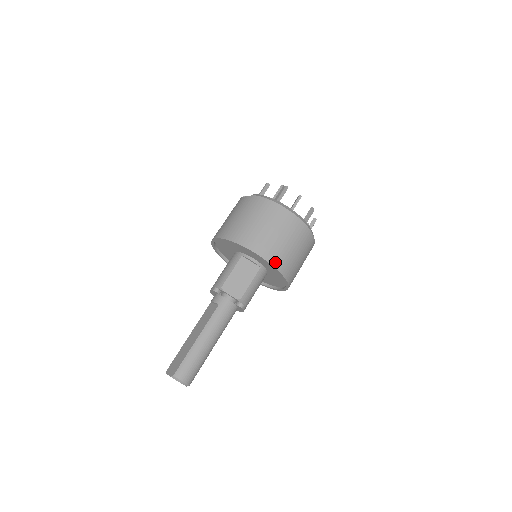
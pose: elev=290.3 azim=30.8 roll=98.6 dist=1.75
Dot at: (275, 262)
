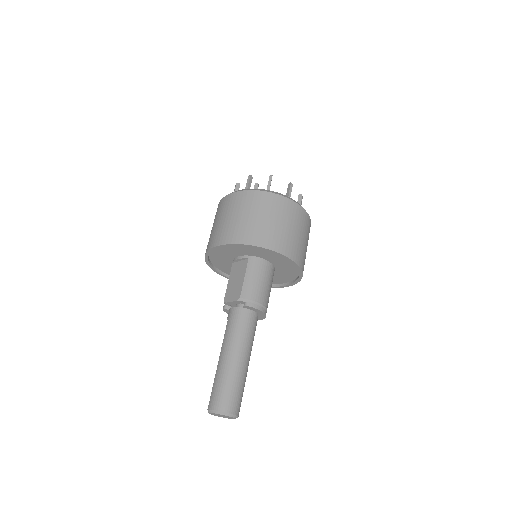
Dot at: (236, 240)
